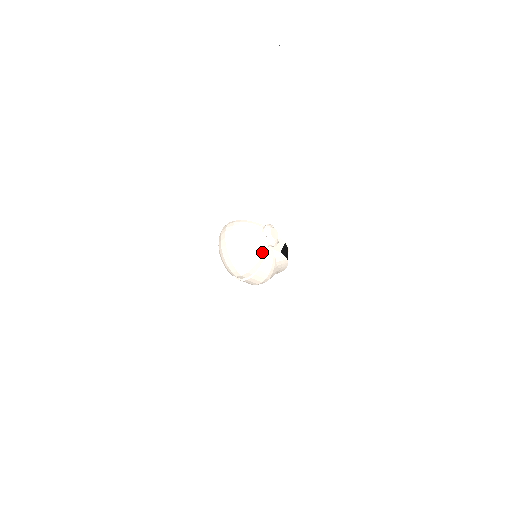
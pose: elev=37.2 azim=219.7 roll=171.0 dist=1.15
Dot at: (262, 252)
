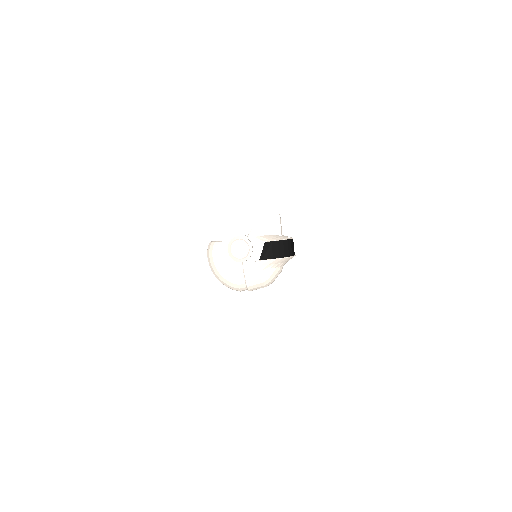
Dot at: (237, 273)
